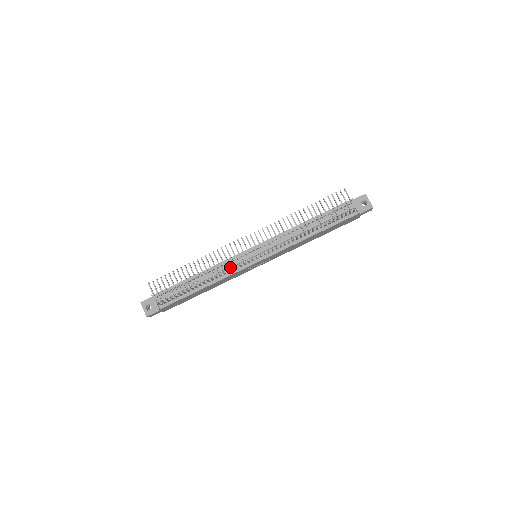
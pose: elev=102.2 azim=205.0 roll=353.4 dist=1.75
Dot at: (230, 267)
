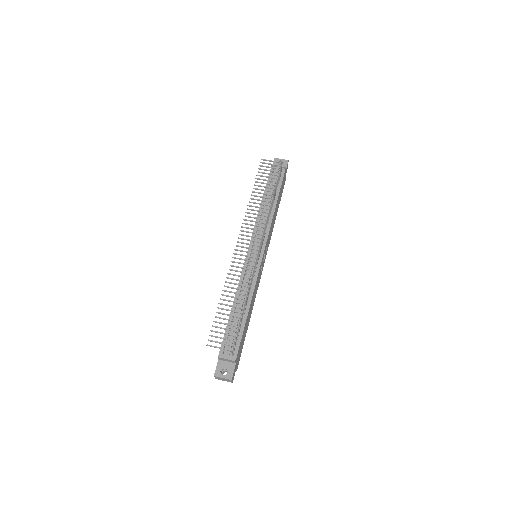
Dot at: (252, 270)
